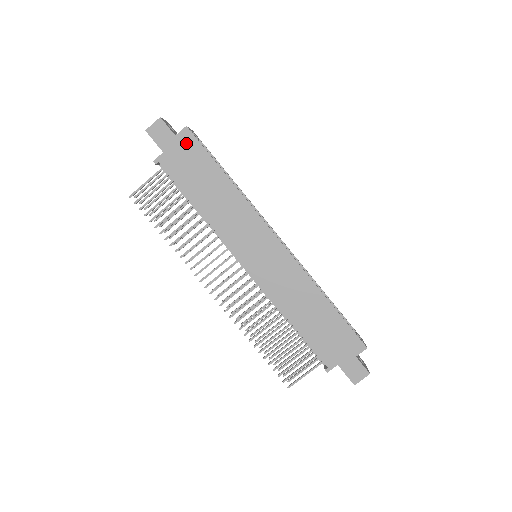
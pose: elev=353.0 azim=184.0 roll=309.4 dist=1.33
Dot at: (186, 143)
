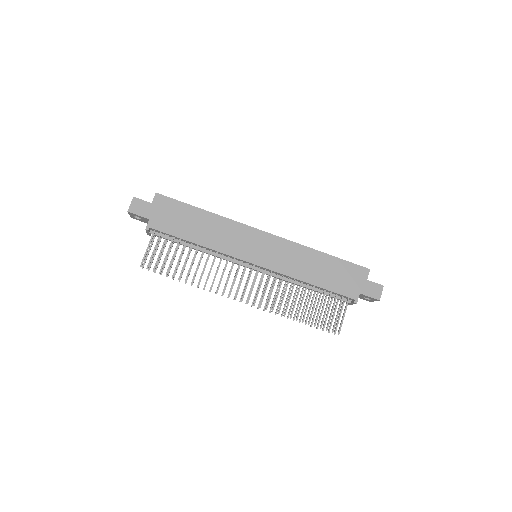
Dot at: (162, 204)
